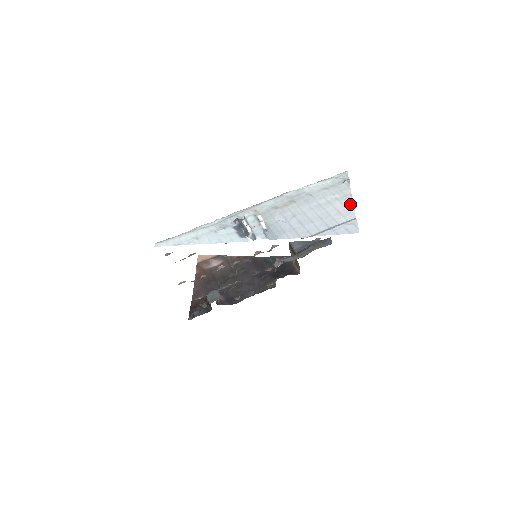
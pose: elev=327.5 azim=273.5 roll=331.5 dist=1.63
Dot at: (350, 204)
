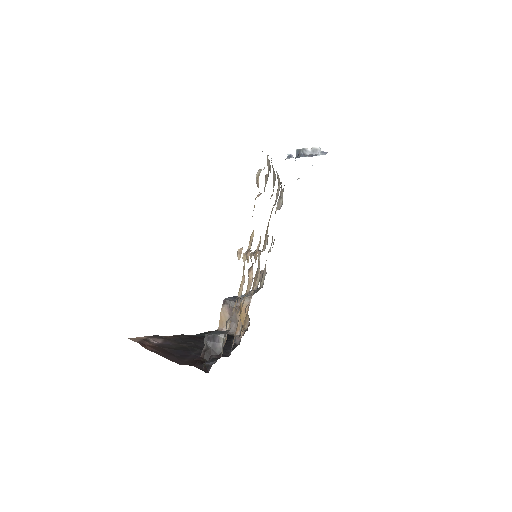
Dot at: occluded
